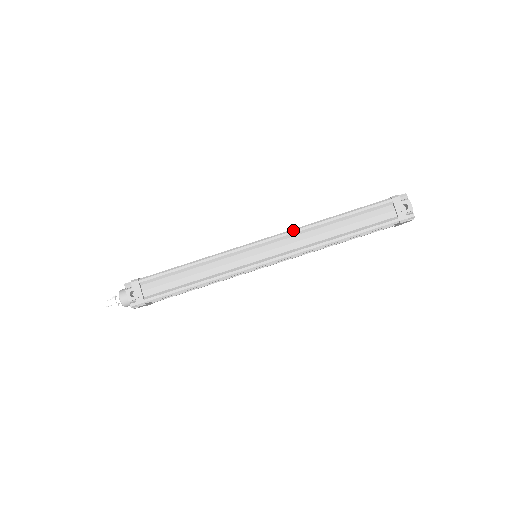
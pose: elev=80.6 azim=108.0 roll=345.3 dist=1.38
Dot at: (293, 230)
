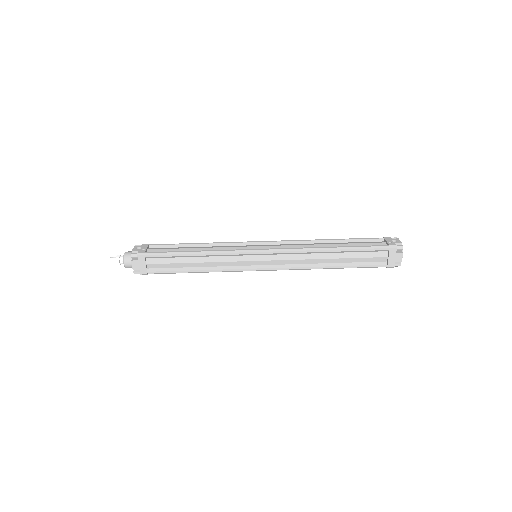
Dot at: (294, 240)
